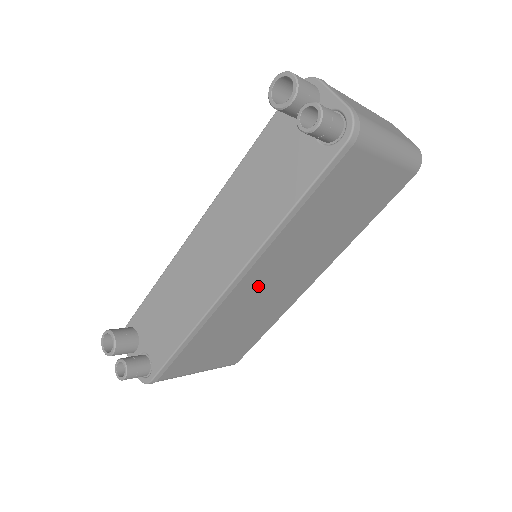
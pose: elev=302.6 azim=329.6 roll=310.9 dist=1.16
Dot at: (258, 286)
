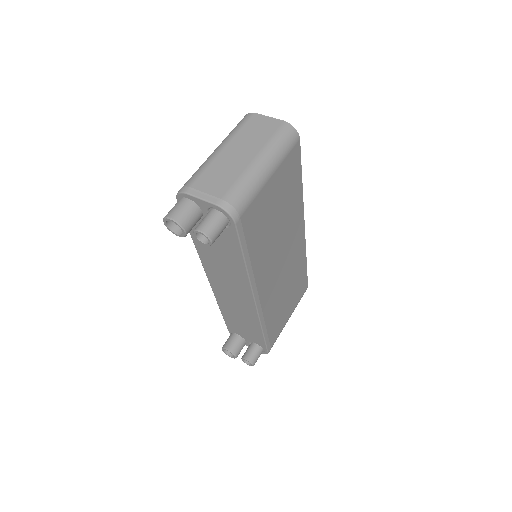
Dot at: (272, 280)
